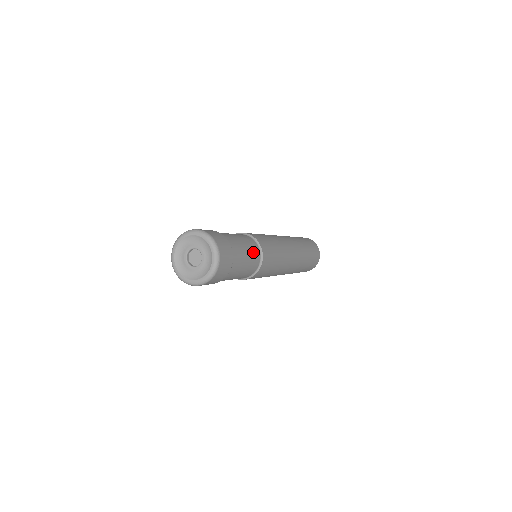
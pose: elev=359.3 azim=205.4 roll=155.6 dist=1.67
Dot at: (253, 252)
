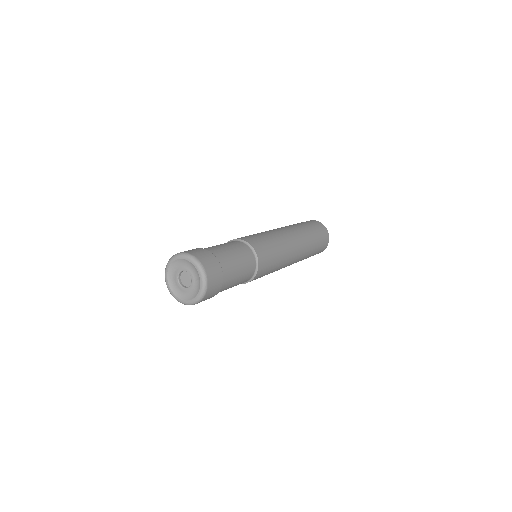
Dot at: (247, 261)
